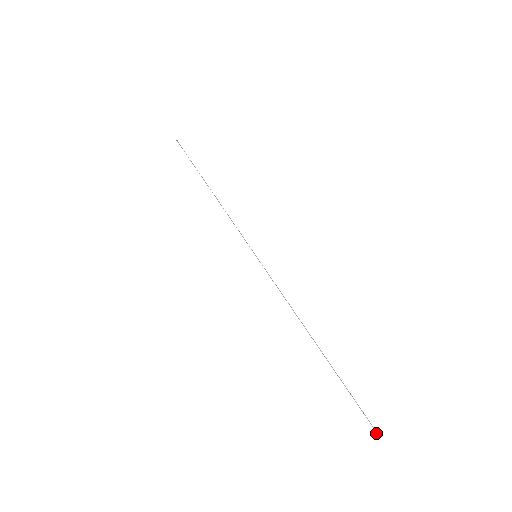
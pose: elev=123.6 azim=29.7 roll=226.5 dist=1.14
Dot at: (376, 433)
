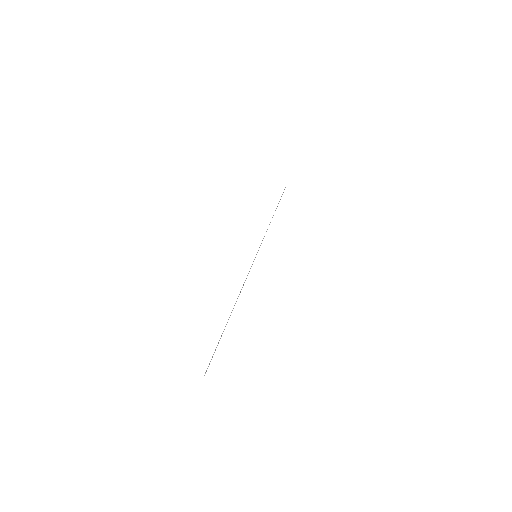
Dot at: occluded
